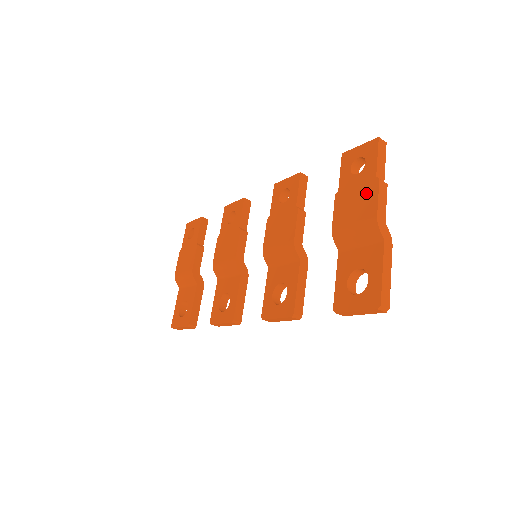
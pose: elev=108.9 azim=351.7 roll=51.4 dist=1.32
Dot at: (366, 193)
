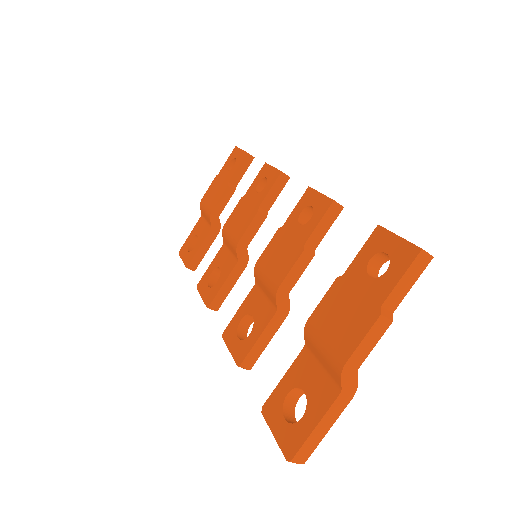
Dot at: (358, 316)
